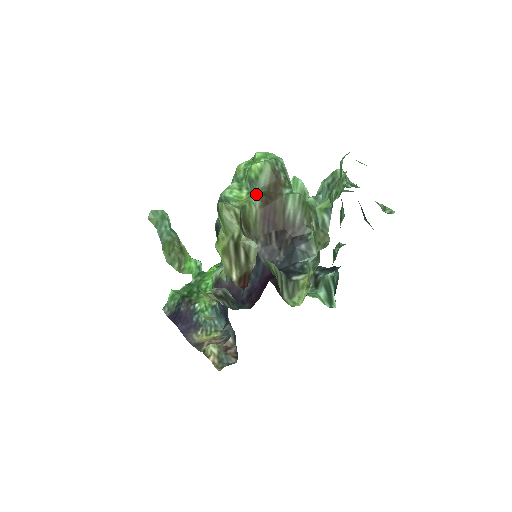
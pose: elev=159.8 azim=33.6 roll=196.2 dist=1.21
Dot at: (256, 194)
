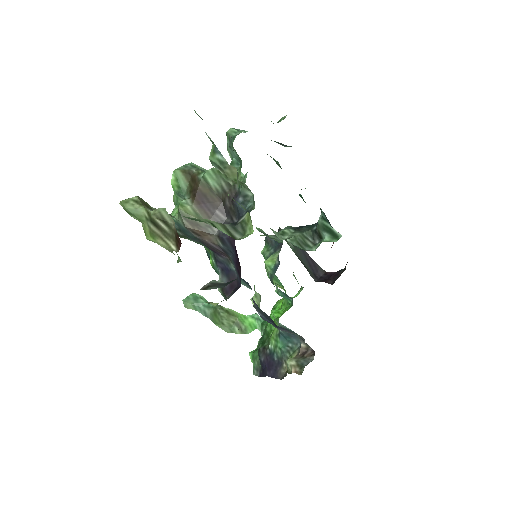
Dot at: (186, 198)
